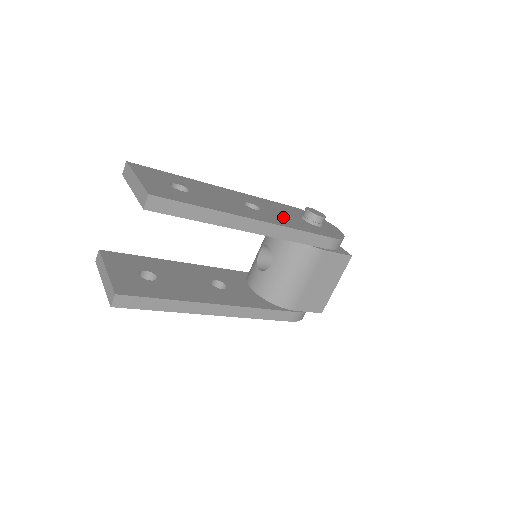
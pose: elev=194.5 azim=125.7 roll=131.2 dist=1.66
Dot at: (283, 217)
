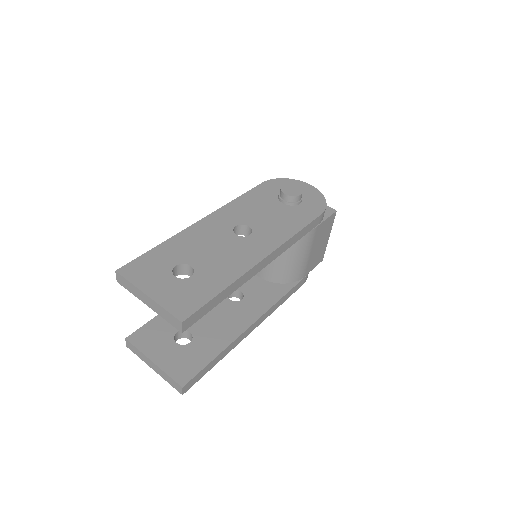
Dot at: (272, 222)
